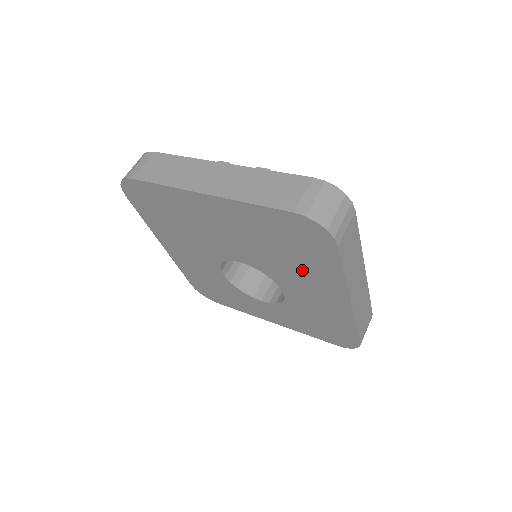
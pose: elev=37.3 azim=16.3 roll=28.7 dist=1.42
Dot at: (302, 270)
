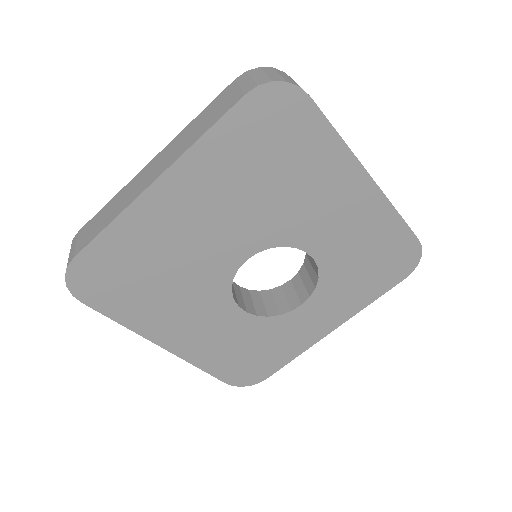
Dot at: (304, 186)
